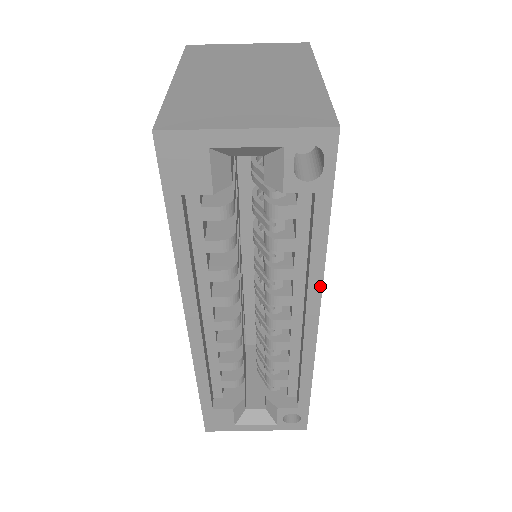
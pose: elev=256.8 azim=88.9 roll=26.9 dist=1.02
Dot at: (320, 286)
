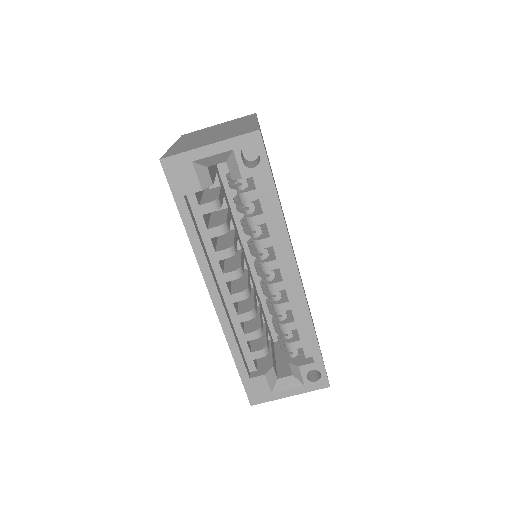
Dot at: (289, 242)
